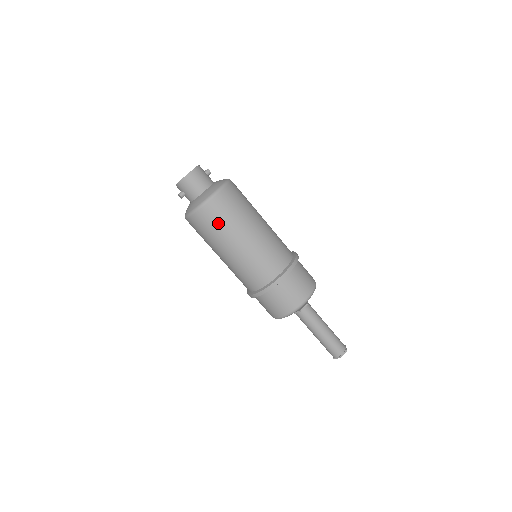
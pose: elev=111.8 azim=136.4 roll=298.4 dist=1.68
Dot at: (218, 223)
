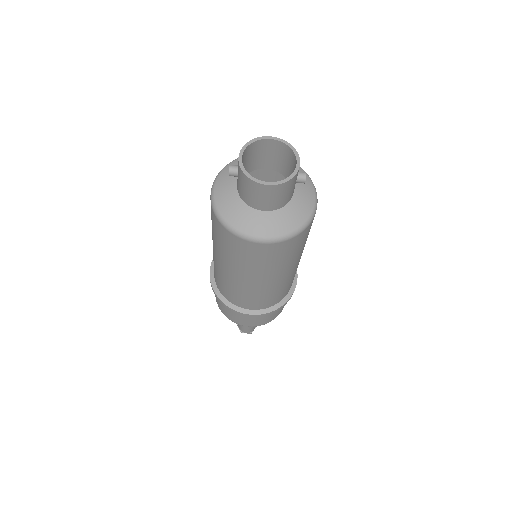
Dot at: (232, 252)
